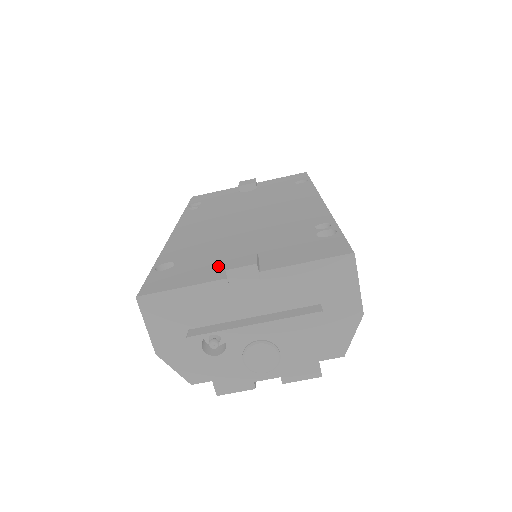
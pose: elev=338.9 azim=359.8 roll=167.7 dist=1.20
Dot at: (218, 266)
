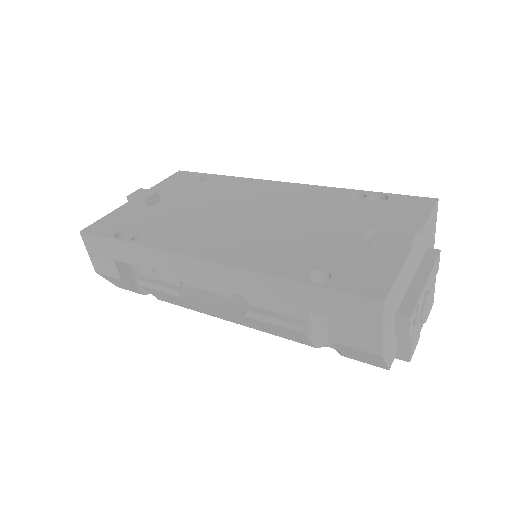
Dot at: (374, 249)
